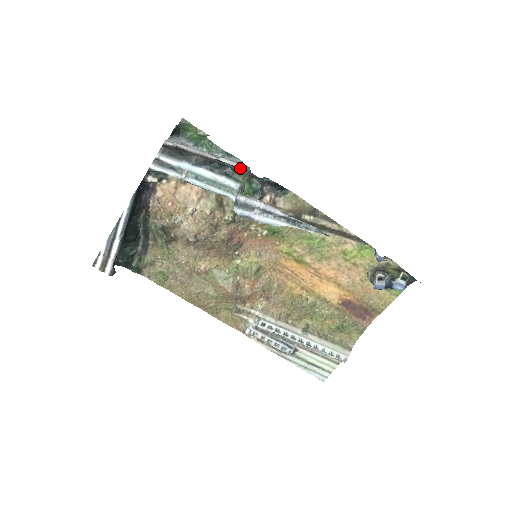
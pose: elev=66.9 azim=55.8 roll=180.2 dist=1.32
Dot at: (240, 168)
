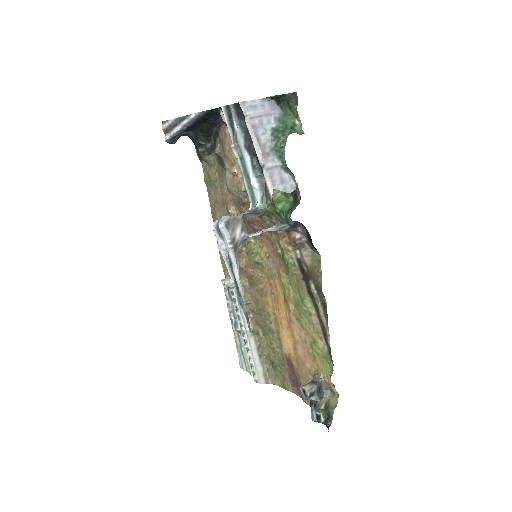
Dot at: (269, 195)
